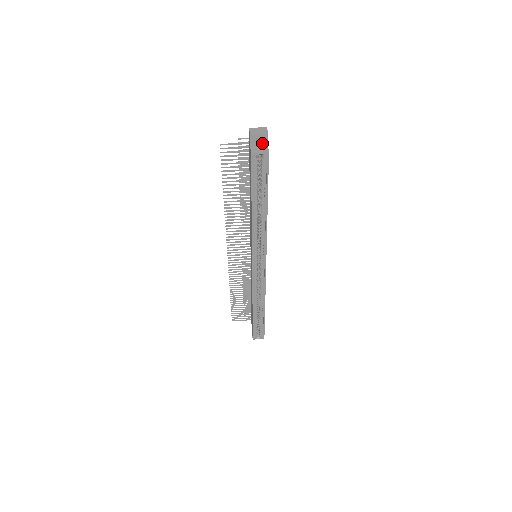
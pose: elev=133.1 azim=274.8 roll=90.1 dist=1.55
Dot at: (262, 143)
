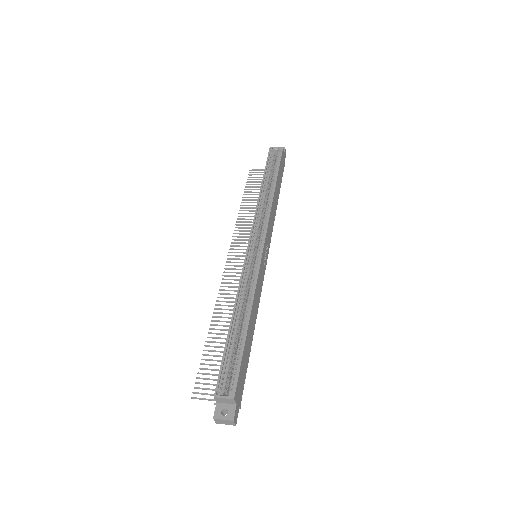
Dot at: occluded
